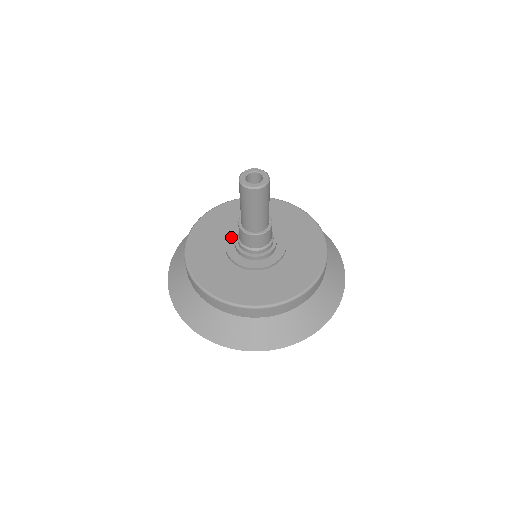
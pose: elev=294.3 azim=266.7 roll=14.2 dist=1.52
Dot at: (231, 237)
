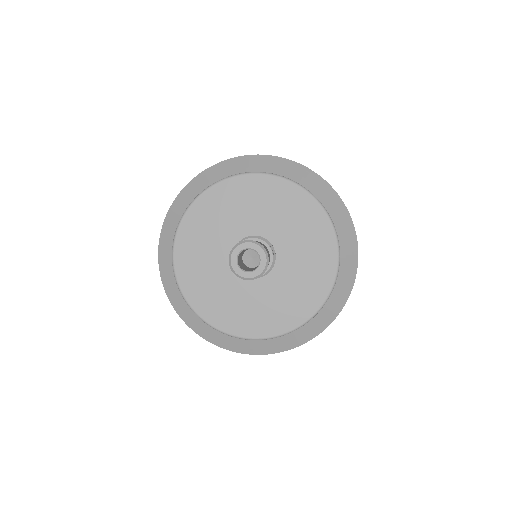
Dot at: (233, 234)
